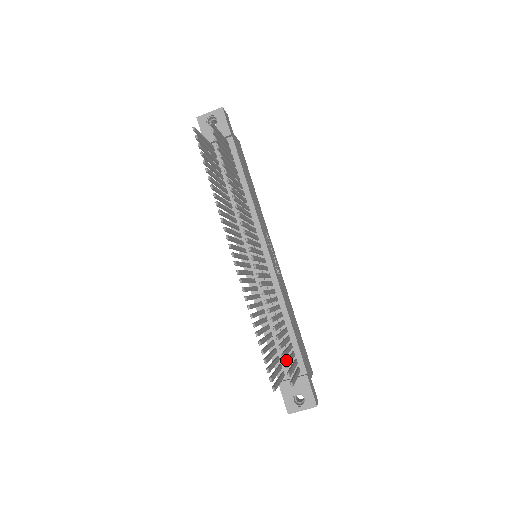
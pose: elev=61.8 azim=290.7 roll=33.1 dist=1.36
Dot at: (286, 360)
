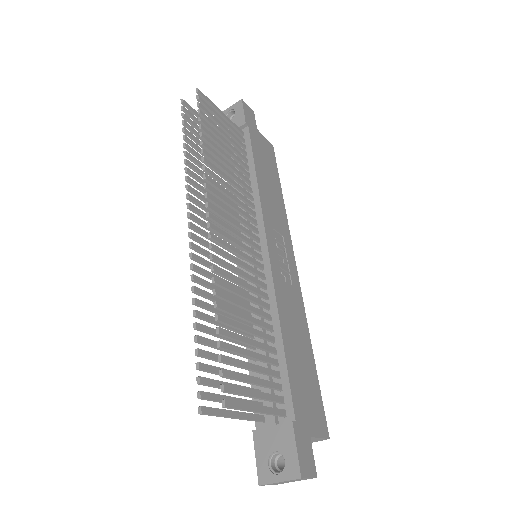
Dot at: (235, 372)
